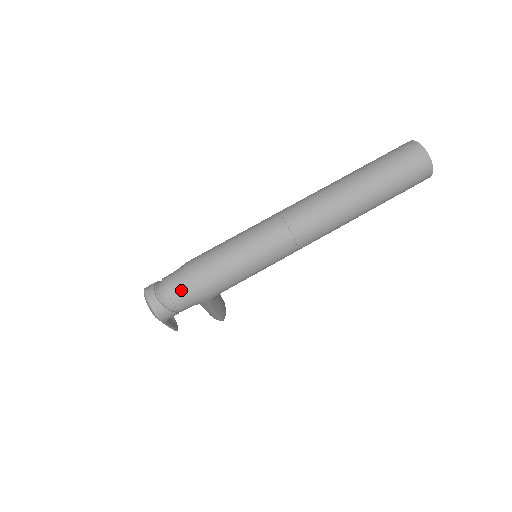
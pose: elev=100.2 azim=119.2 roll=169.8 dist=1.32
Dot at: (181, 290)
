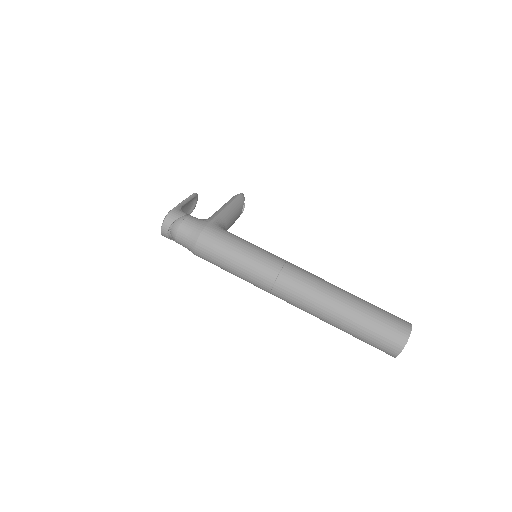
Dot at: (184, 244)
